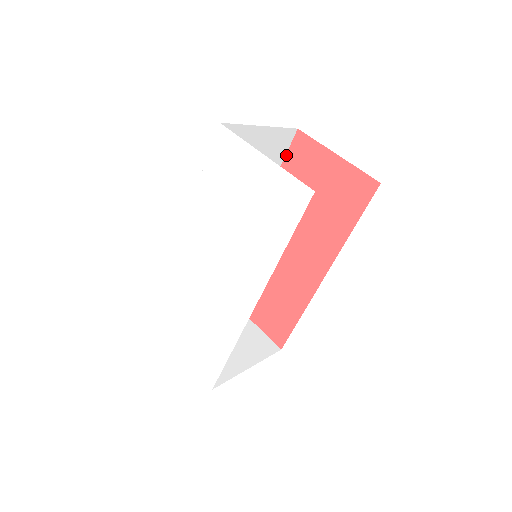
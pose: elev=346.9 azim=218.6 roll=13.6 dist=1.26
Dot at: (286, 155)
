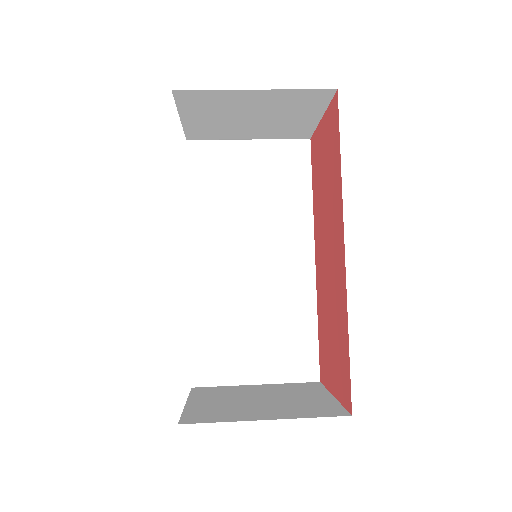
Dot at: (312, 170)
